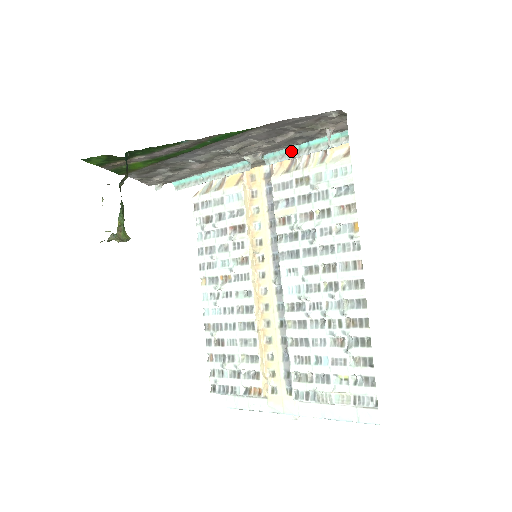
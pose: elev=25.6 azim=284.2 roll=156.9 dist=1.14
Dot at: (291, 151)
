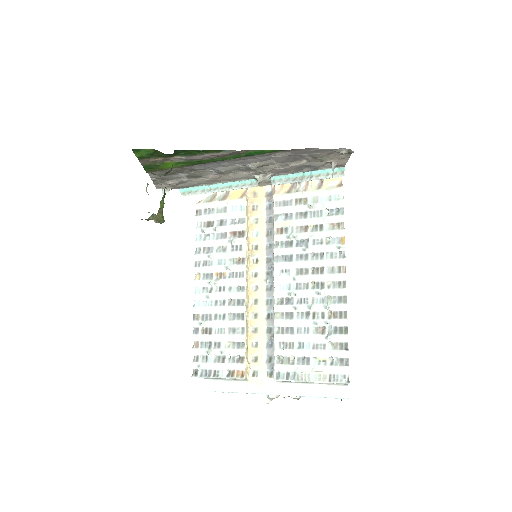
Dot at: (295, 176)
